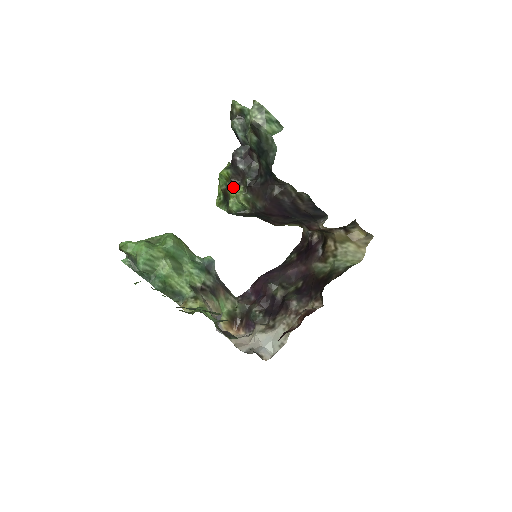
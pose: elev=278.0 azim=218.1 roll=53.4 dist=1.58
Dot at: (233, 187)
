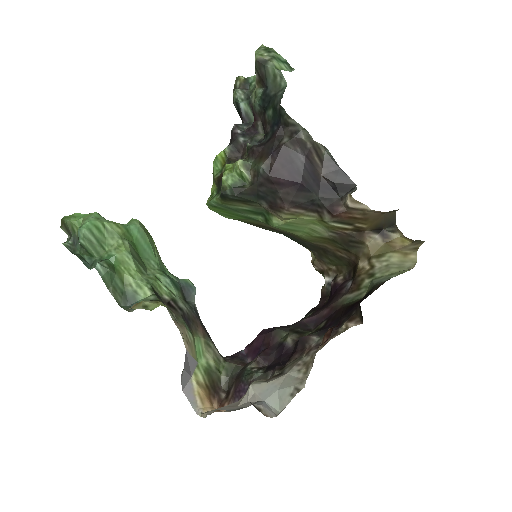
Dot at: (230, 163)
